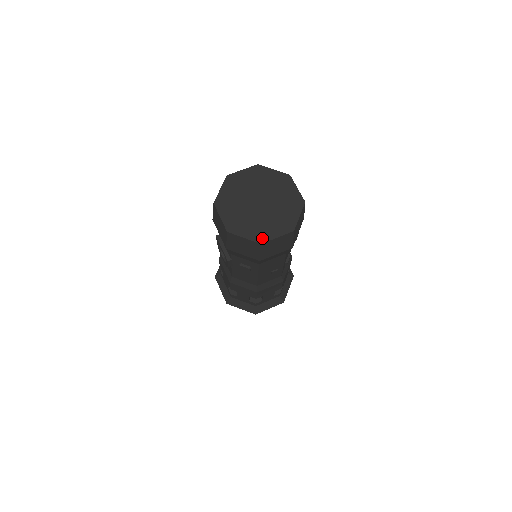
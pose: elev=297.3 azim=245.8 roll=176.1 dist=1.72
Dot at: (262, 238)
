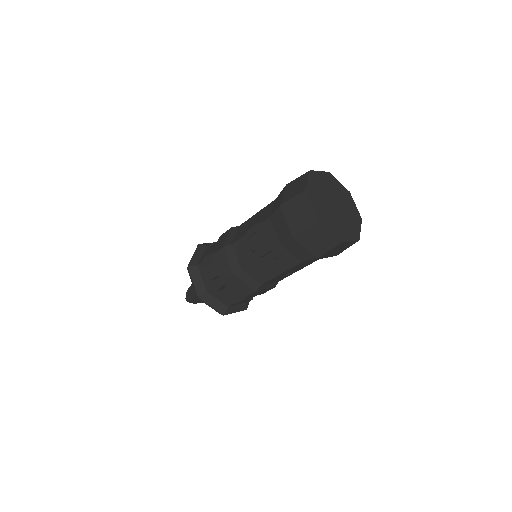
Dot at: (341, 237)
